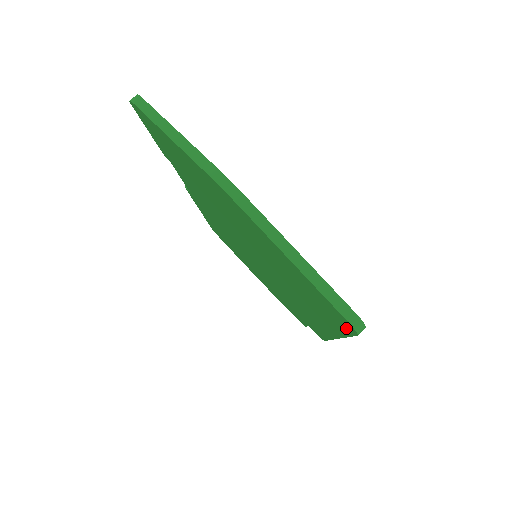
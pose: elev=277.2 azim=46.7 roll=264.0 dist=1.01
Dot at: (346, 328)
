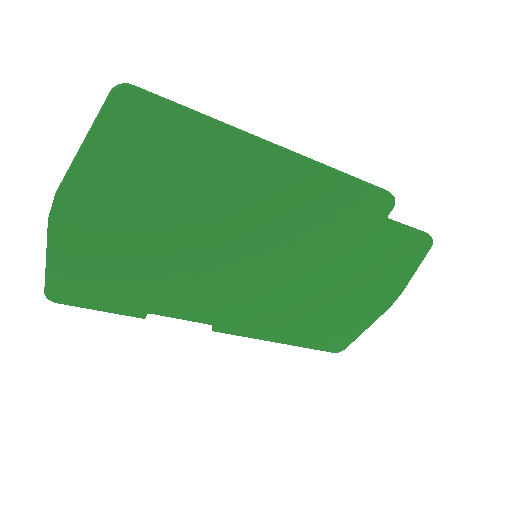
Dot at: (149, 105)
